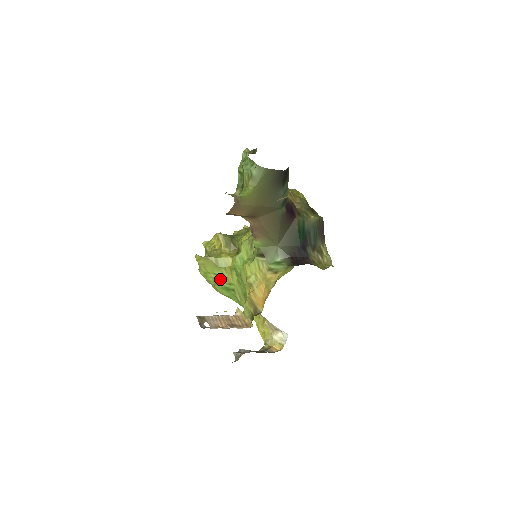
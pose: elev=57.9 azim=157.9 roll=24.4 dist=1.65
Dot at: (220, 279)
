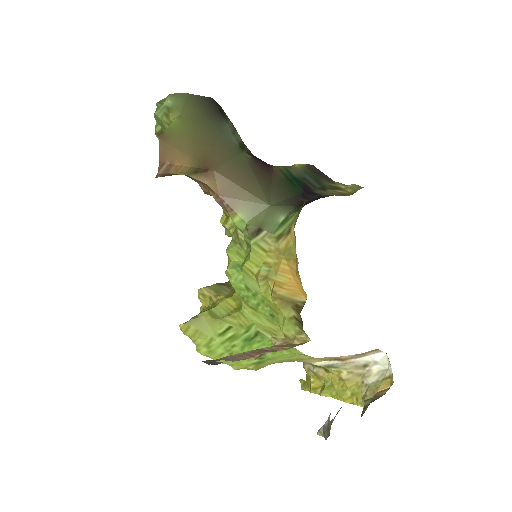
Dot at: (231, 336)
